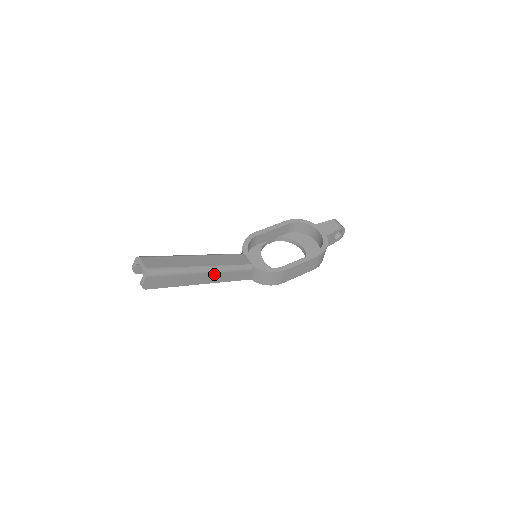
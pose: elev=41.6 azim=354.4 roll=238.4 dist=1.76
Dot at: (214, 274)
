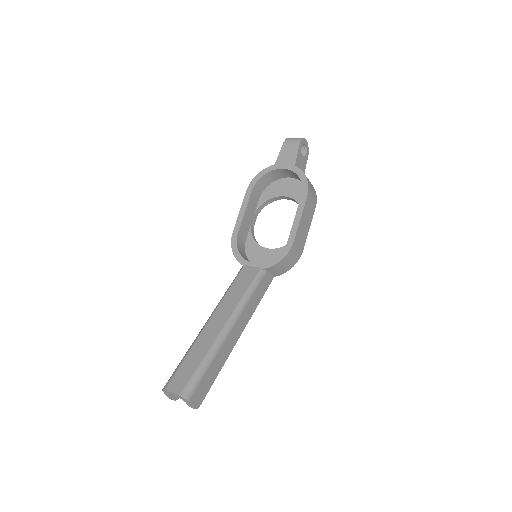
Dot at: (239, 319)
